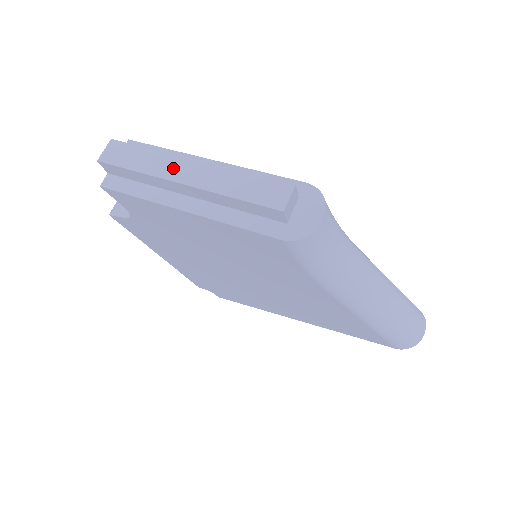
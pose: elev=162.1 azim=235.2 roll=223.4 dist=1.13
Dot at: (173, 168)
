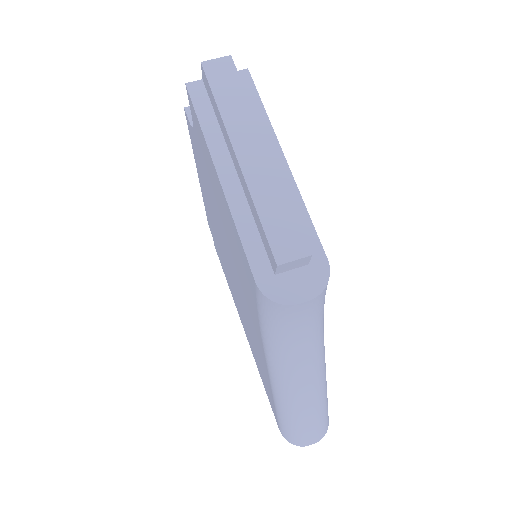
Dot at: (244, 133)
